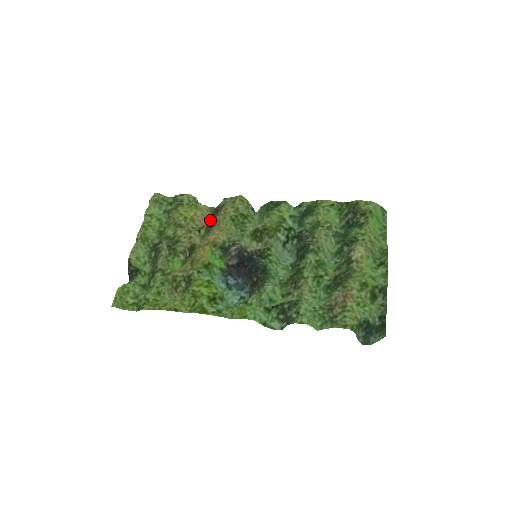
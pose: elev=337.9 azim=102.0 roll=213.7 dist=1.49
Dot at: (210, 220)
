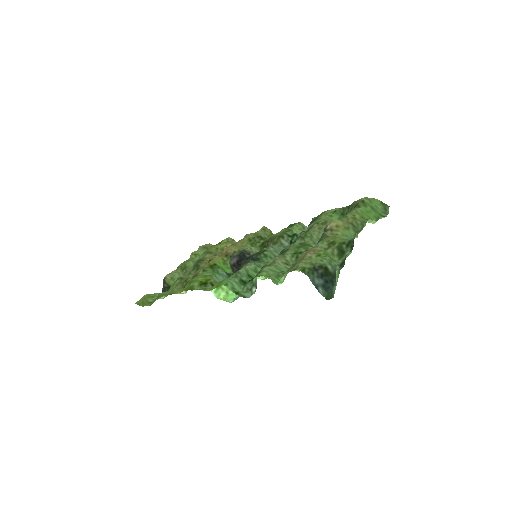
Dot at: occluded
